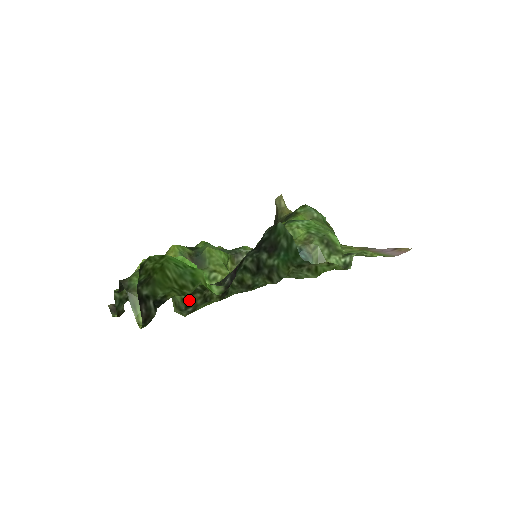
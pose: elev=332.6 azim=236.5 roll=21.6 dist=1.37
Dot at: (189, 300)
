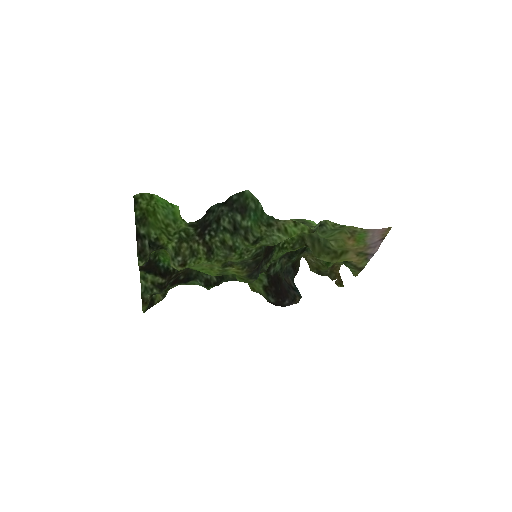
Dot at: (178, 249)
